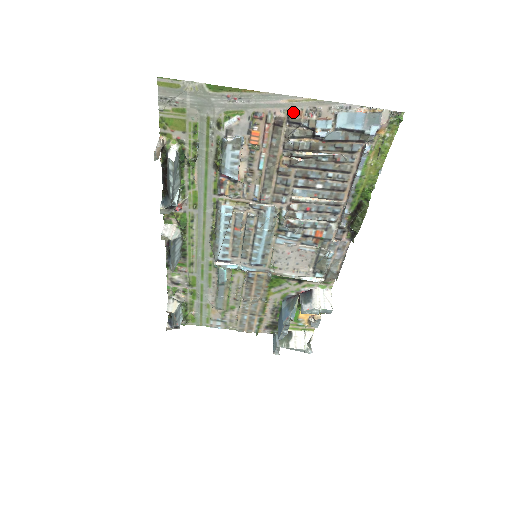
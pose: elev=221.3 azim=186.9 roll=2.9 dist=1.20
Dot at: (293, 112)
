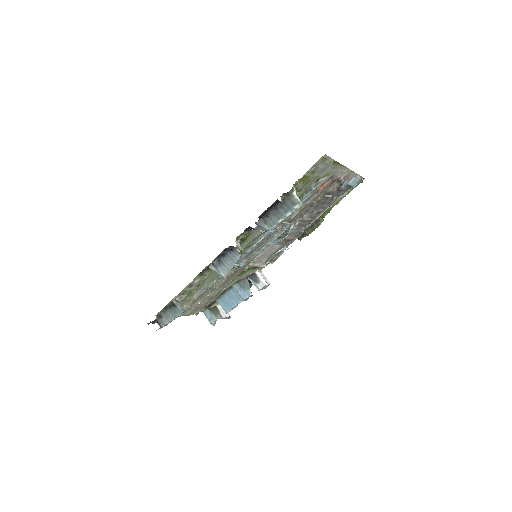
Dot at: (343, 176)
